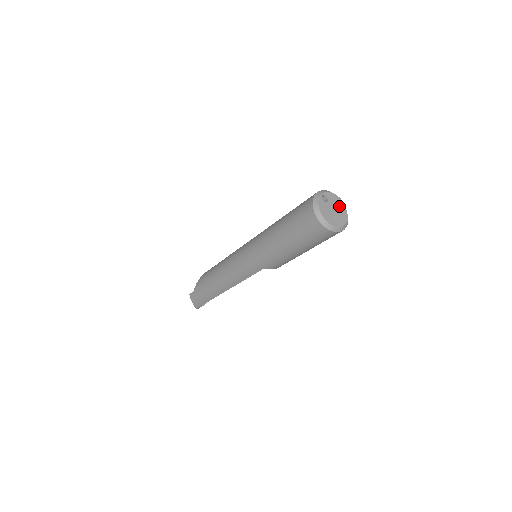
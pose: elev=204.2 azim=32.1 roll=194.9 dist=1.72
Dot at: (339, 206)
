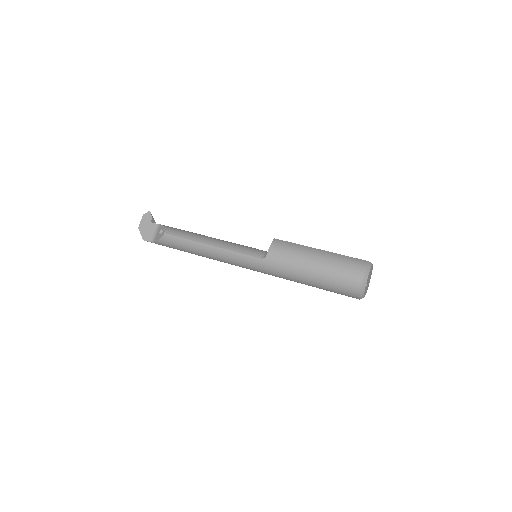
Dot at: occluded
